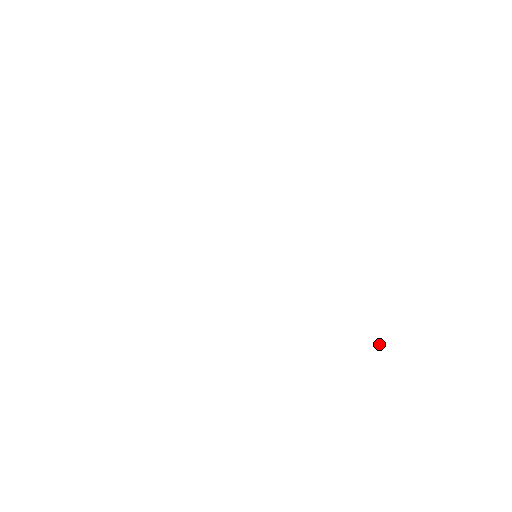
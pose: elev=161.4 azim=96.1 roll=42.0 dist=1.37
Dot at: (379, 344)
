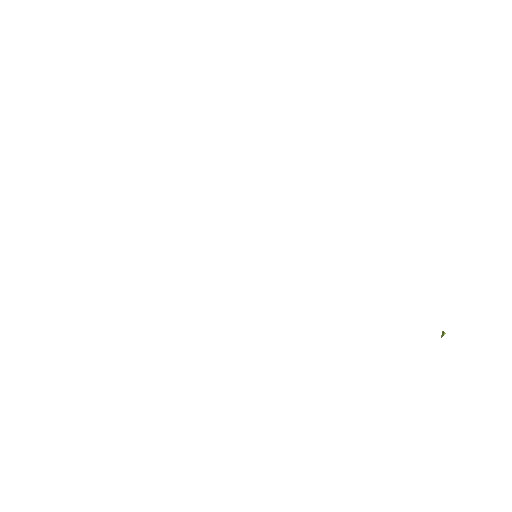
Dot at: (444, 333)
